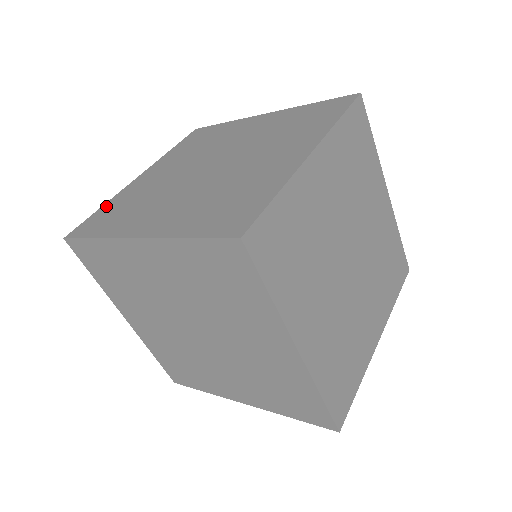
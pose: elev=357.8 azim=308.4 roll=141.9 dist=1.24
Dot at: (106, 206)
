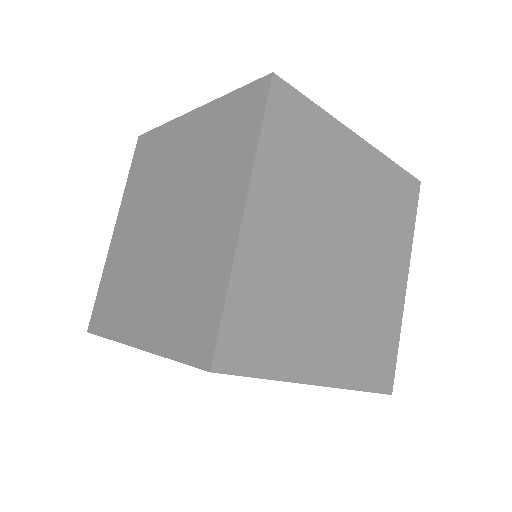
Dot at: (103, 283)
